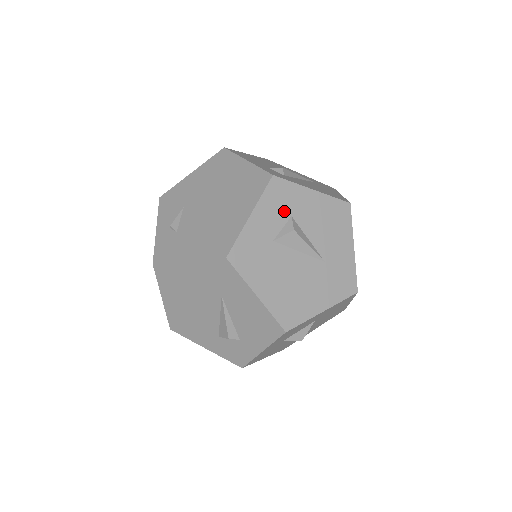
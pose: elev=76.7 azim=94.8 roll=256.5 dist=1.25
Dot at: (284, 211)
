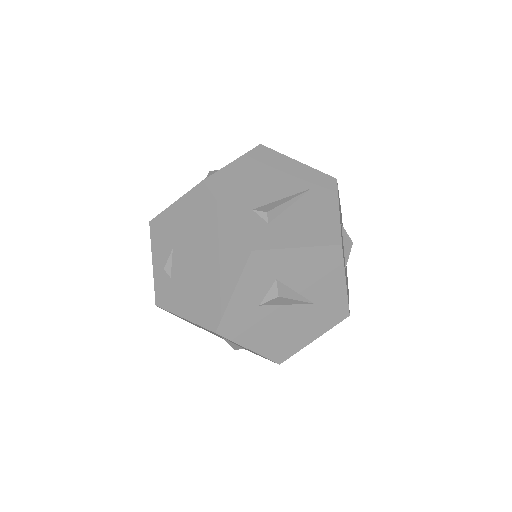
Dot at: (268, 278)
